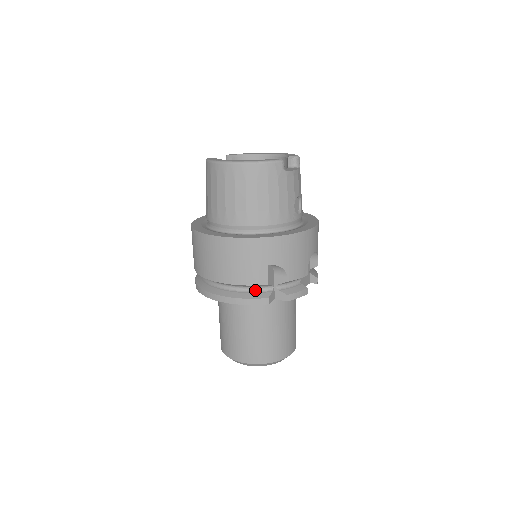
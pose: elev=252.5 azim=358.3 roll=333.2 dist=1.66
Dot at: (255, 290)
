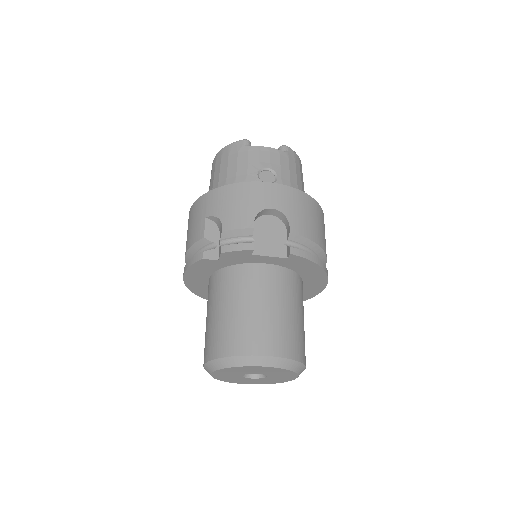
Dot at: occluded
